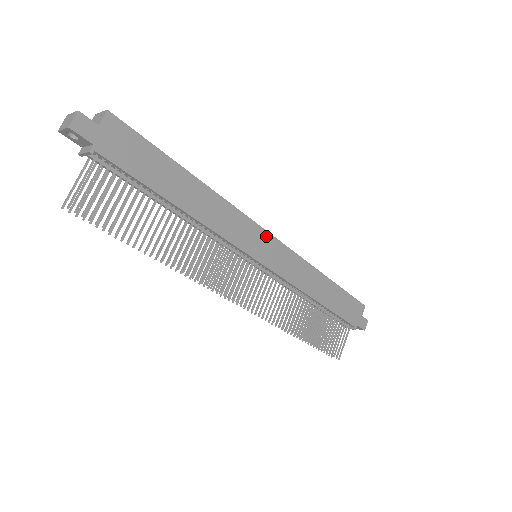
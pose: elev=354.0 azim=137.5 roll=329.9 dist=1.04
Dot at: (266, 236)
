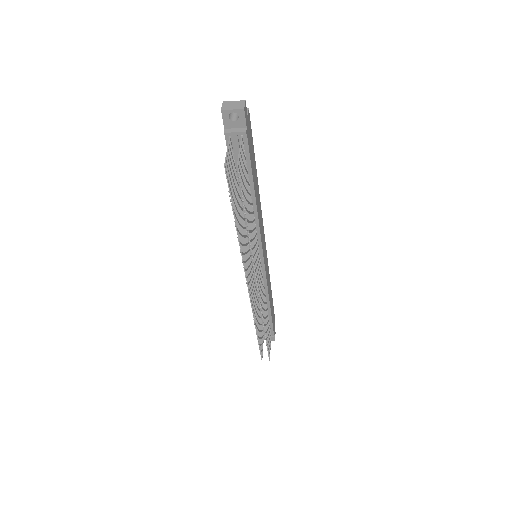
Dot at: occluded
